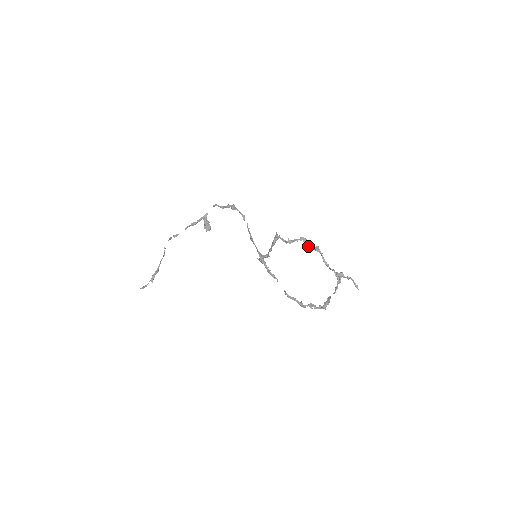
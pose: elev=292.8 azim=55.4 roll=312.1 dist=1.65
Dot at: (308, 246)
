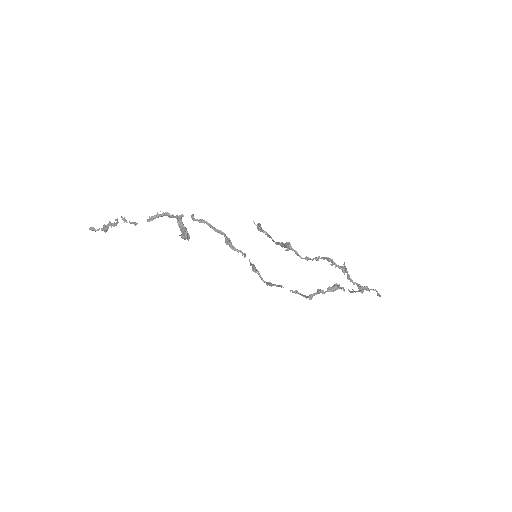
Dot at: (331, 264)
